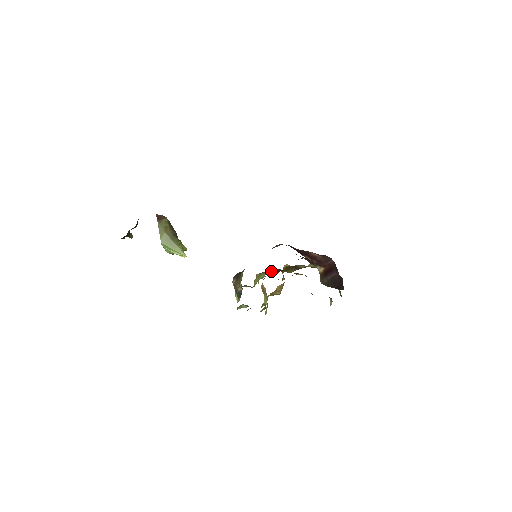
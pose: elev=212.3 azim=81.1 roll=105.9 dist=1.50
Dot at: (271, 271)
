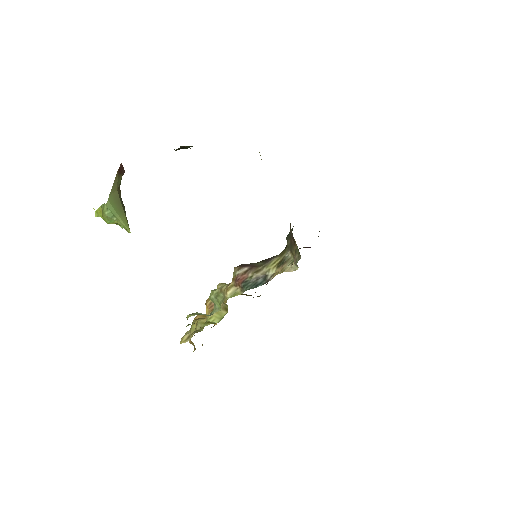
Dot at: occluded
